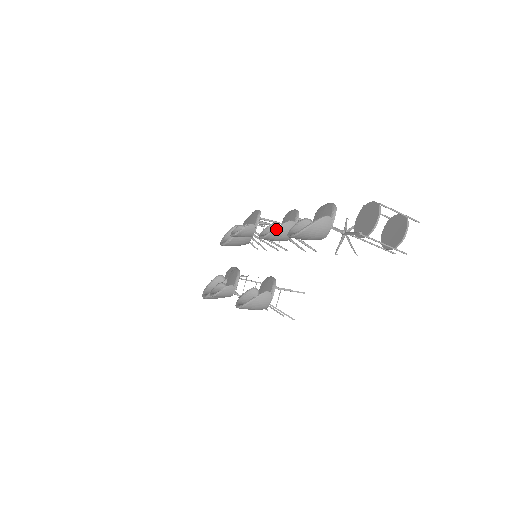
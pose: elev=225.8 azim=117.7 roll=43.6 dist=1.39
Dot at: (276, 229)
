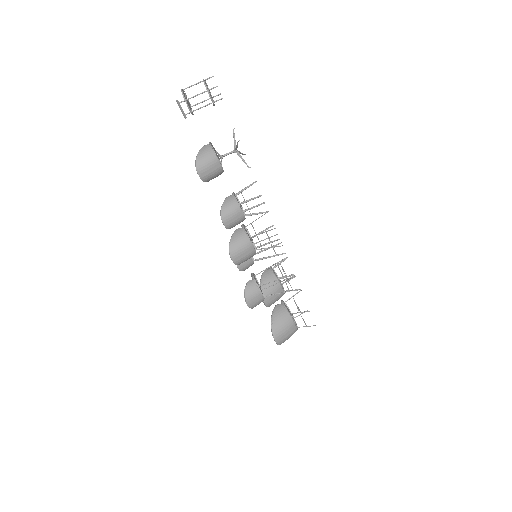
Dot at: (222, 207)
